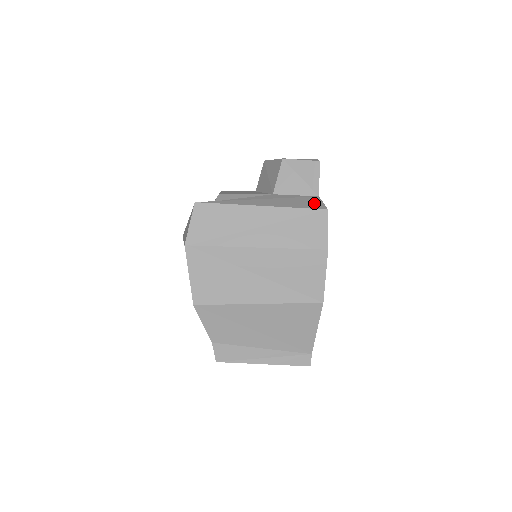
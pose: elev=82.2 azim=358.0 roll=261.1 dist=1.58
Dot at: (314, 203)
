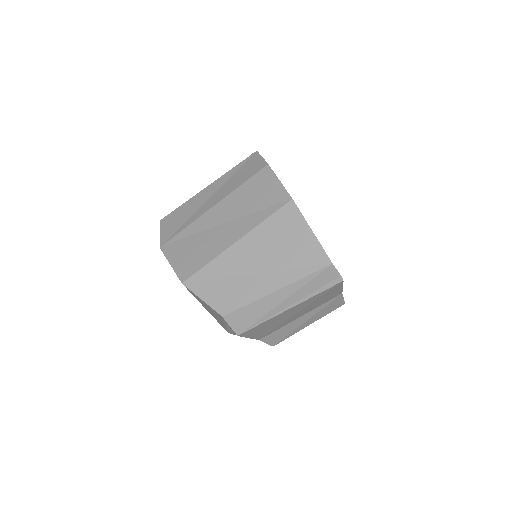
Dot at: occluded
